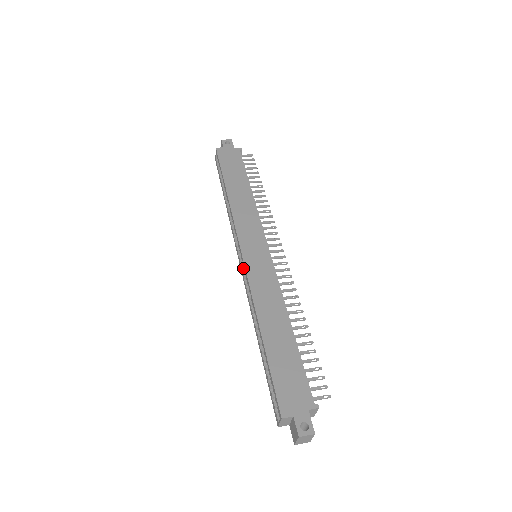
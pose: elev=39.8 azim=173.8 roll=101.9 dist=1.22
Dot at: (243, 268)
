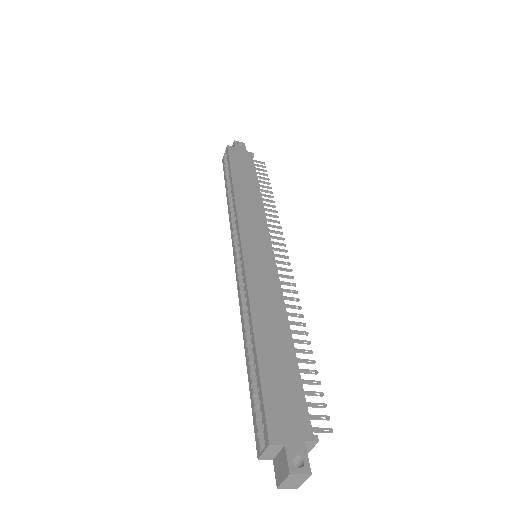
Dot at: (239, 265)
